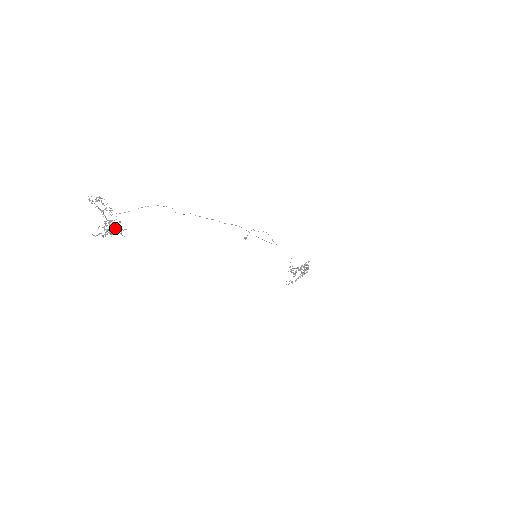
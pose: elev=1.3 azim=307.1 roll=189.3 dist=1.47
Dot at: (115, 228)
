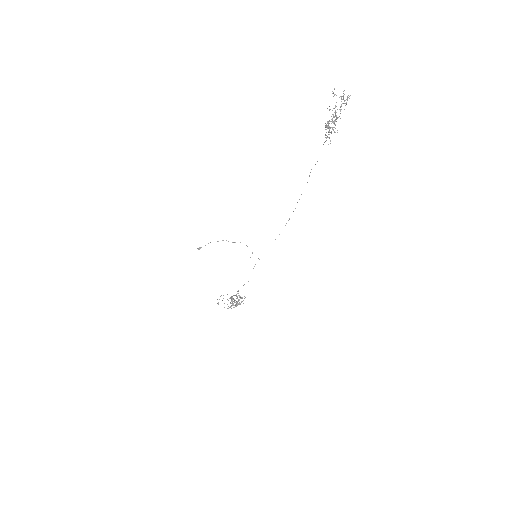
Dot at: occluded
